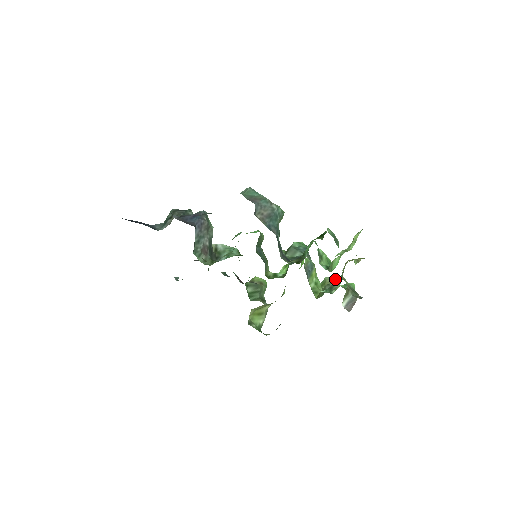
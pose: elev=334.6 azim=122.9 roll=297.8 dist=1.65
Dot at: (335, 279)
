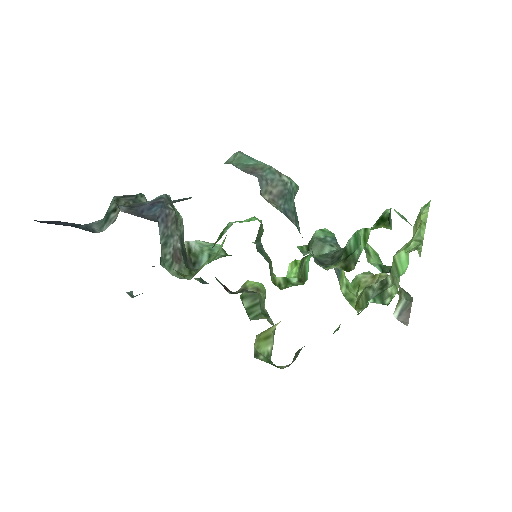
Dot at: (373, 276)
